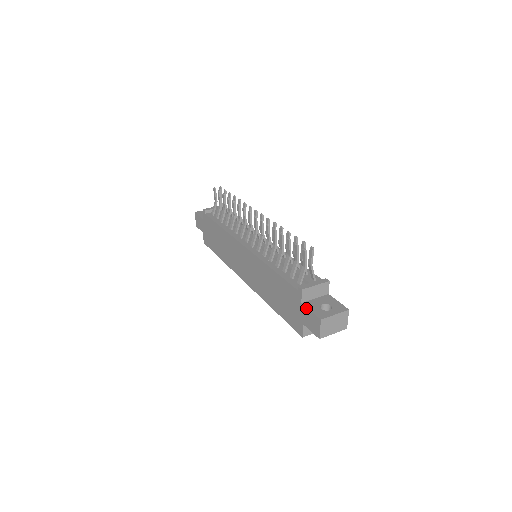
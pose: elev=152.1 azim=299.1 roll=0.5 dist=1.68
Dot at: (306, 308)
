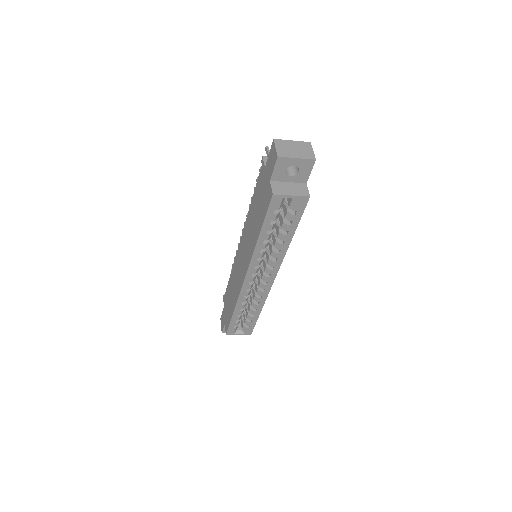
Dot at: (267, 161)
